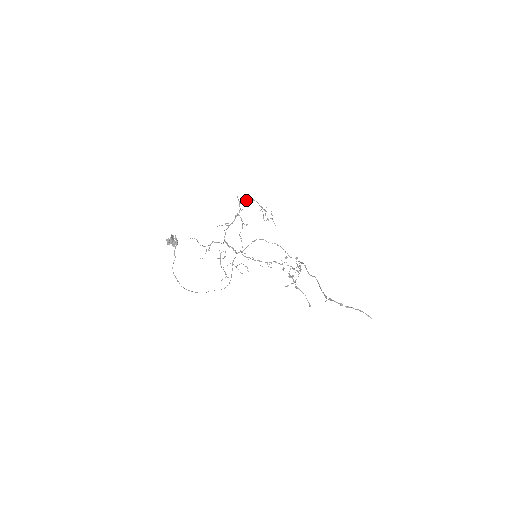
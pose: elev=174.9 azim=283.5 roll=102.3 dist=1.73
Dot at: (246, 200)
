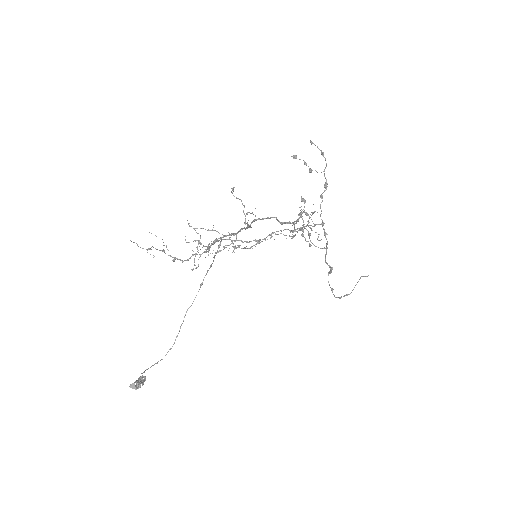
Dot at: (266, 218)
